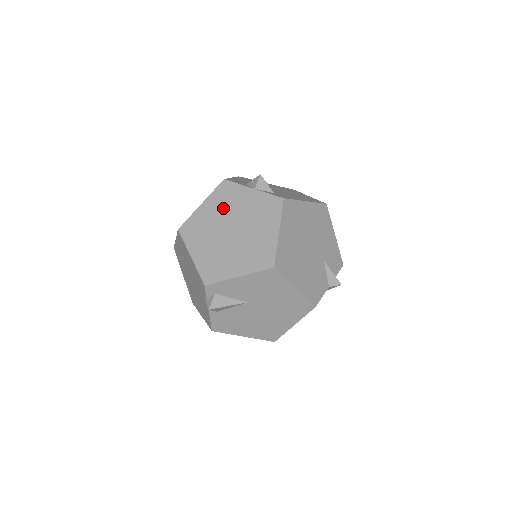
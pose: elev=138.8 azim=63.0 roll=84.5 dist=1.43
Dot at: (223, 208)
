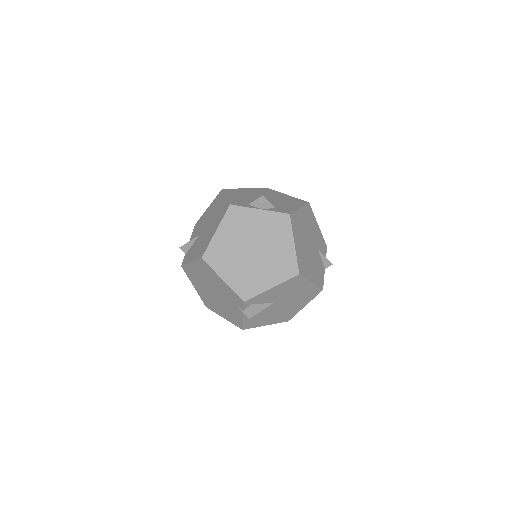
Dot at: (238, 231)
